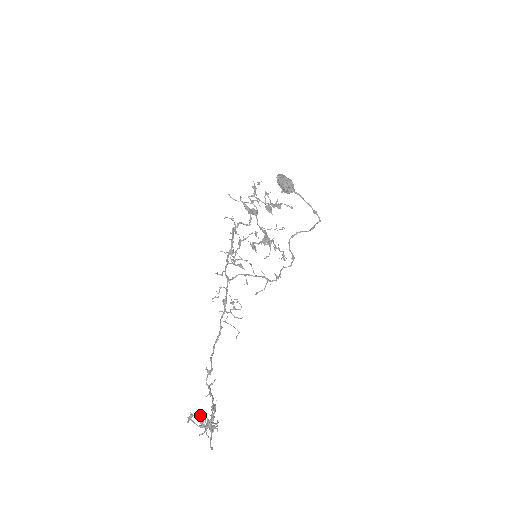
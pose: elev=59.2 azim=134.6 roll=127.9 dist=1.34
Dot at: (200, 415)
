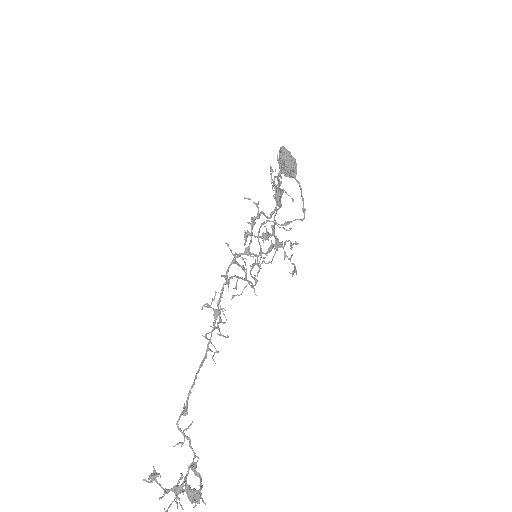
Dot at: (193, 489)
